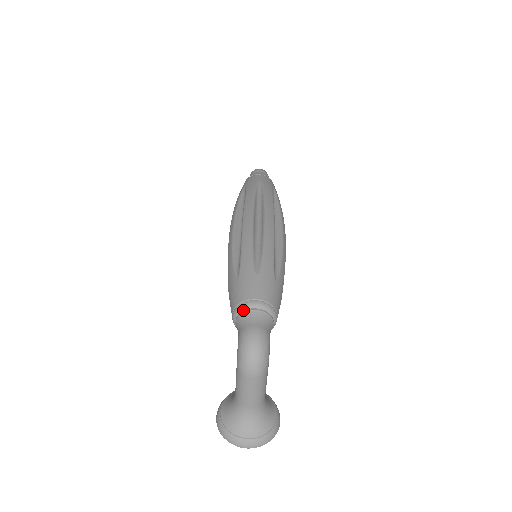
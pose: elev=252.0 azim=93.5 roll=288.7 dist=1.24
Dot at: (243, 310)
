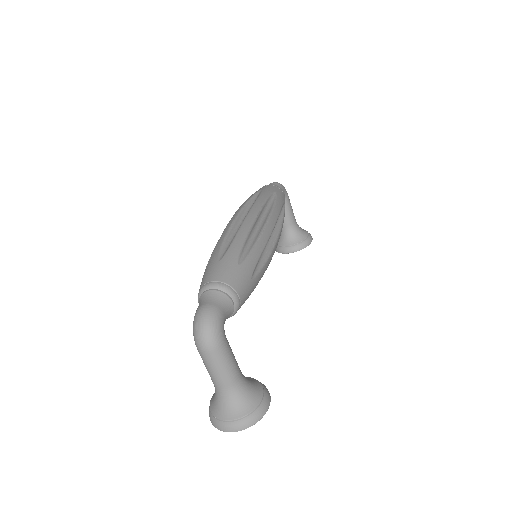
Dot at: (201, 293)
